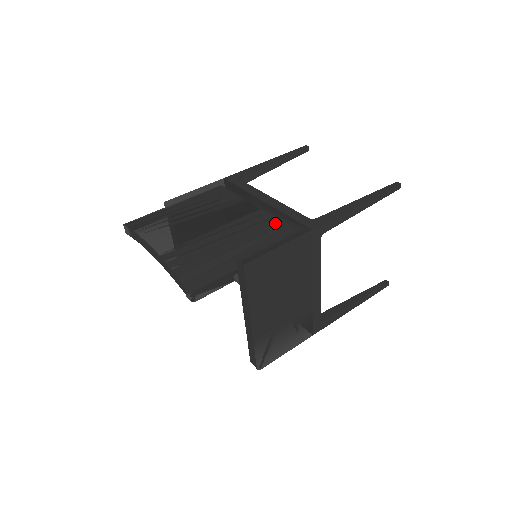
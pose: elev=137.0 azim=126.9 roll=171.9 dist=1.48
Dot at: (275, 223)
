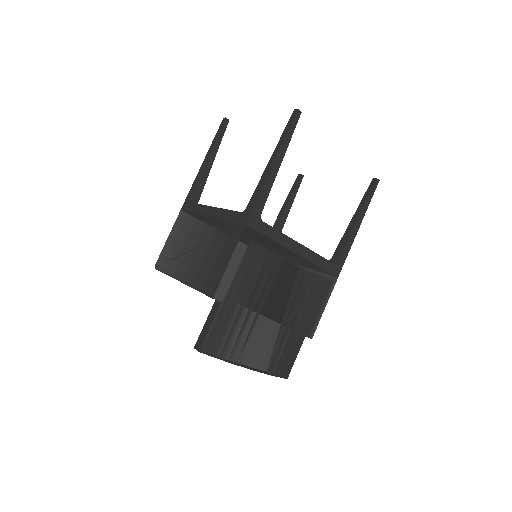
Dot at: (315, 283)
